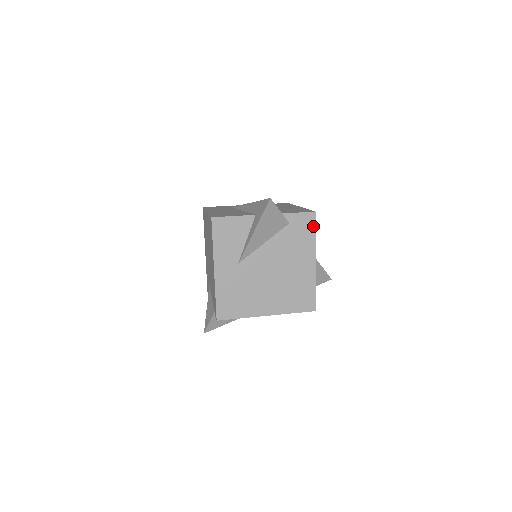
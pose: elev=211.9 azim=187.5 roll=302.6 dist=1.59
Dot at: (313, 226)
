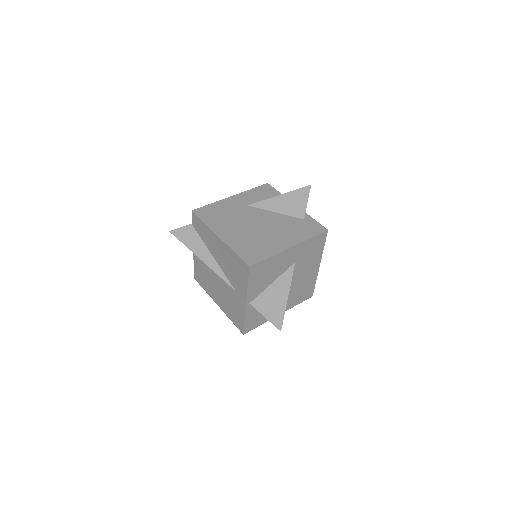
Dot at: (317, 233)
